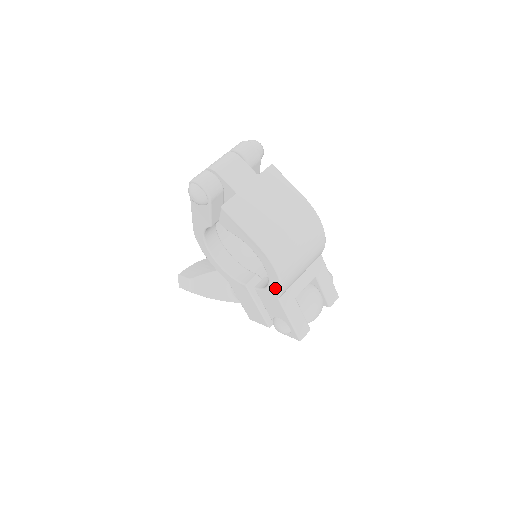
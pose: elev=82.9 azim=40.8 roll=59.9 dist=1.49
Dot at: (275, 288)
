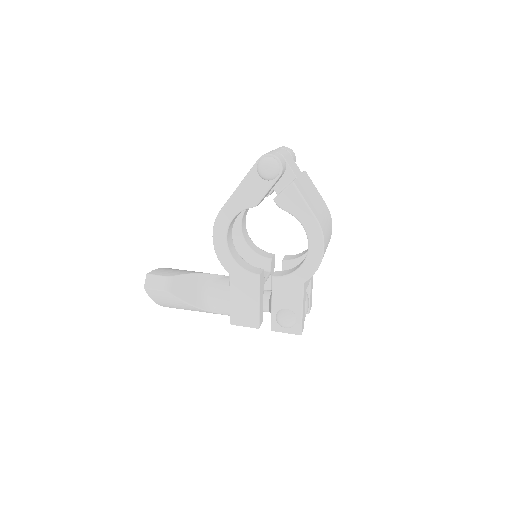
Dot at: (308, 270)
